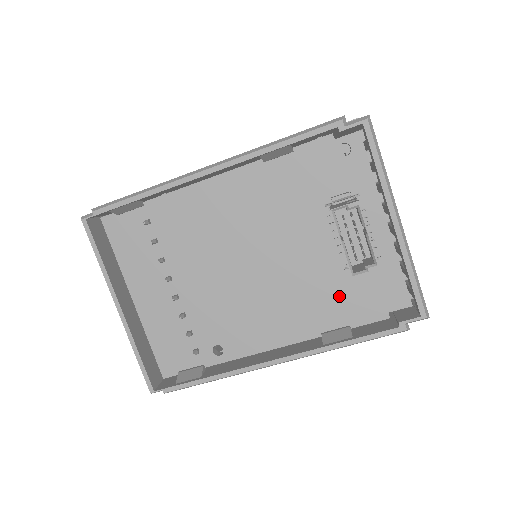
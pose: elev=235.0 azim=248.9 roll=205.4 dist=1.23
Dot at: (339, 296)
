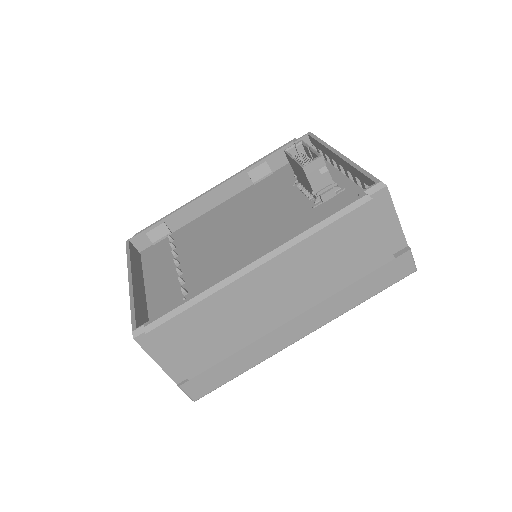
Dot at: (314, 221)
